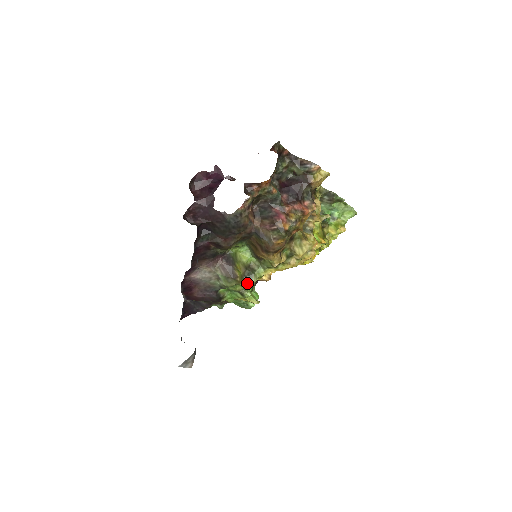
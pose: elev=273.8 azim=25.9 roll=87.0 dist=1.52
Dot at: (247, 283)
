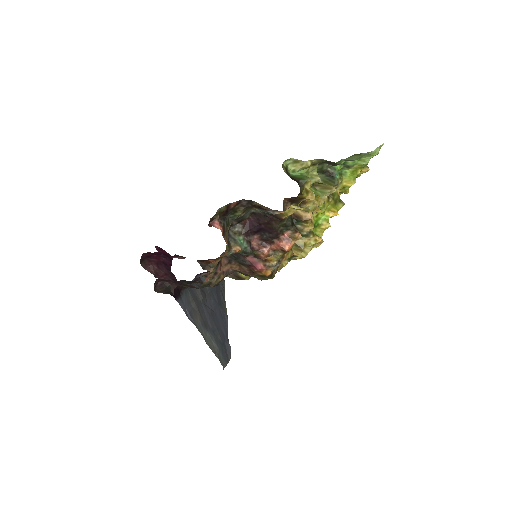
Dot at: occluded
